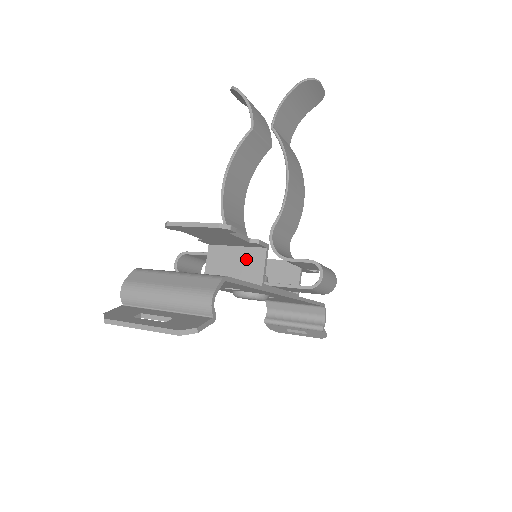
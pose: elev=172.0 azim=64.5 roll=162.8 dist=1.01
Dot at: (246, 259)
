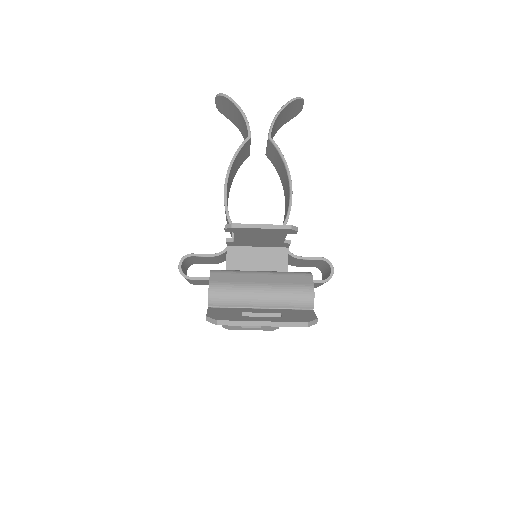
Dot at: (269, 258)
